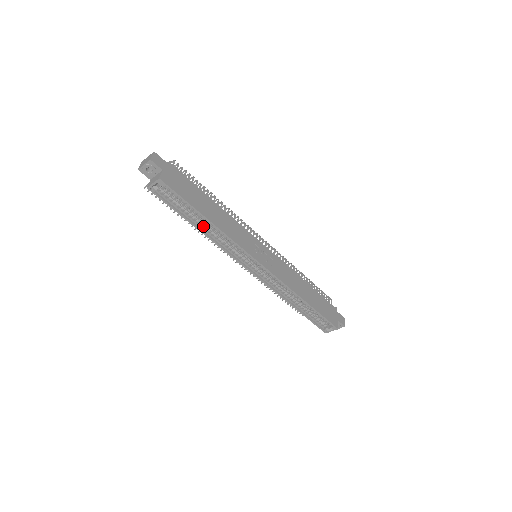
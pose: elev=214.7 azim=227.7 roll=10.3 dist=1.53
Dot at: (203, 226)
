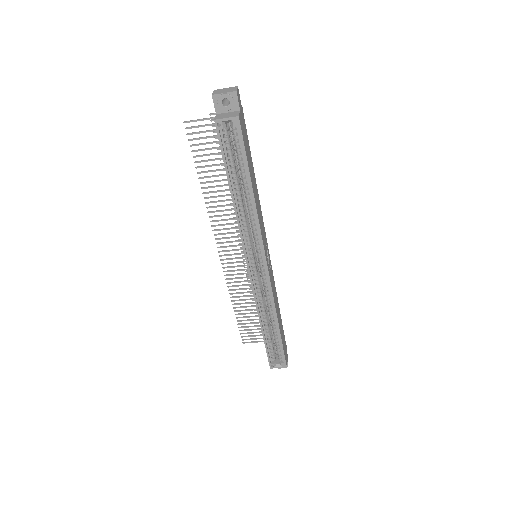
Dot at: (239, 195)
